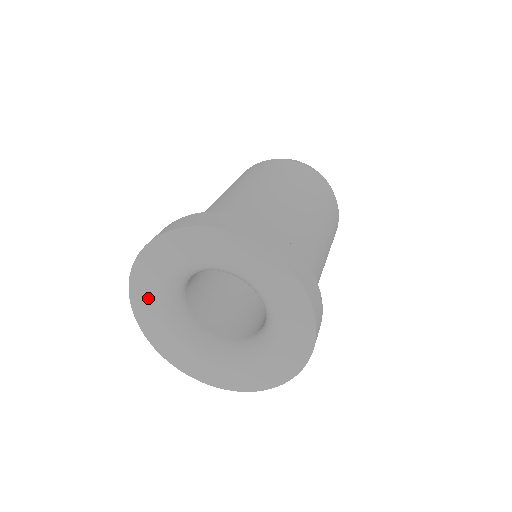
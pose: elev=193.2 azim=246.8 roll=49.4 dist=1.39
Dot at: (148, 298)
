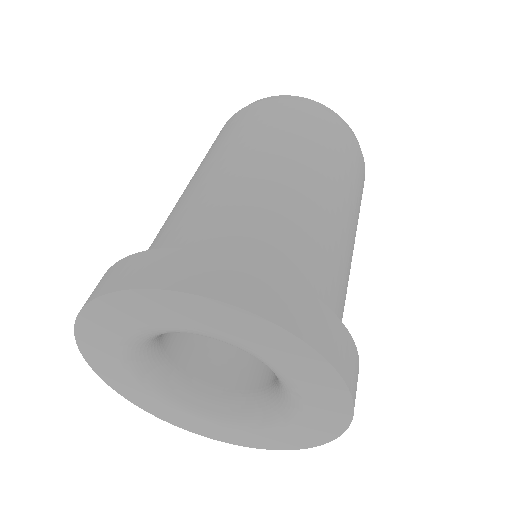
Dot at: (105, 347)
